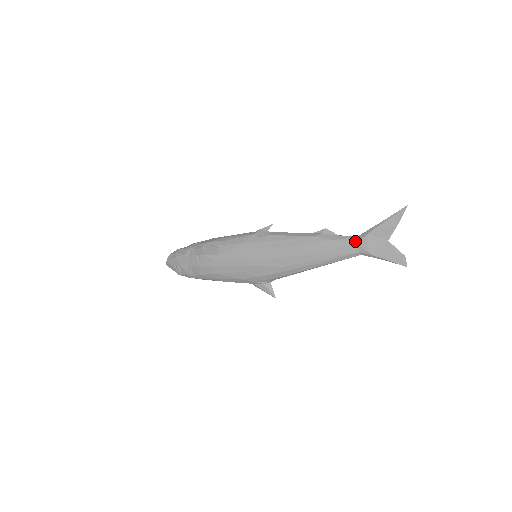
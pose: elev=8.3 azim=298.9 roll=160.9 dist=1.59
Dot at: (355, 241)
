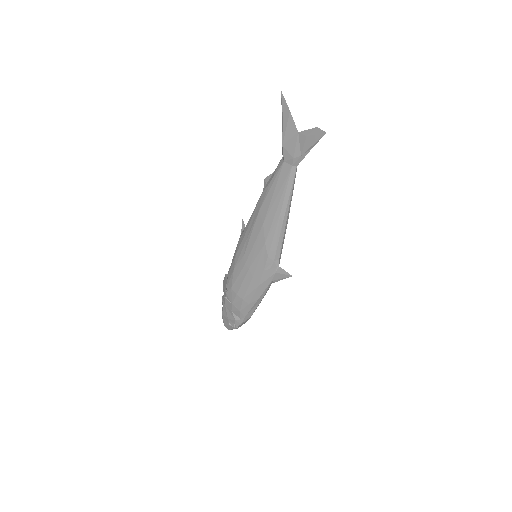
Dot at: (282, 162)
